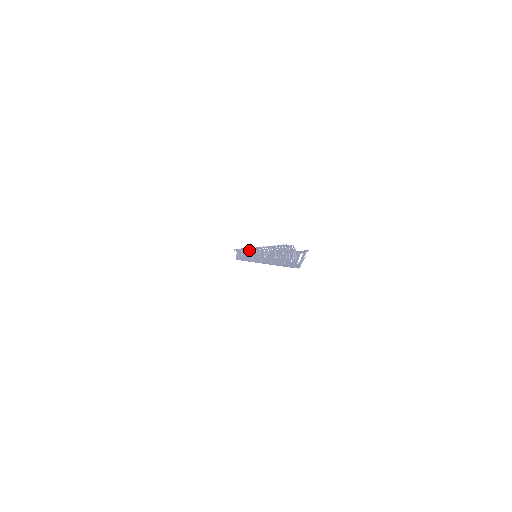
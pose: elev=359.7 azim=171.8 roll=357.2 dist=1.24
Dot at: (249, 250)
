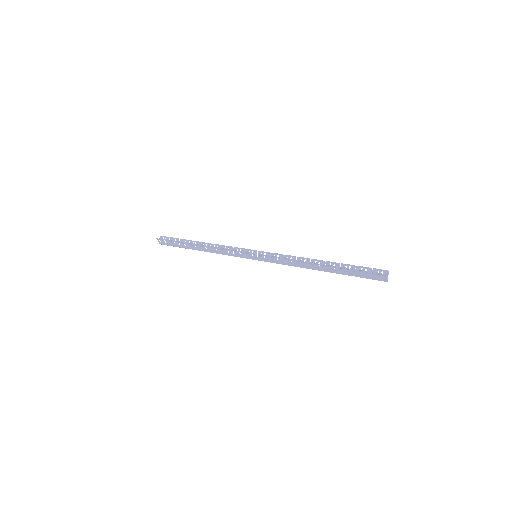
Dot at: (234, 250)
